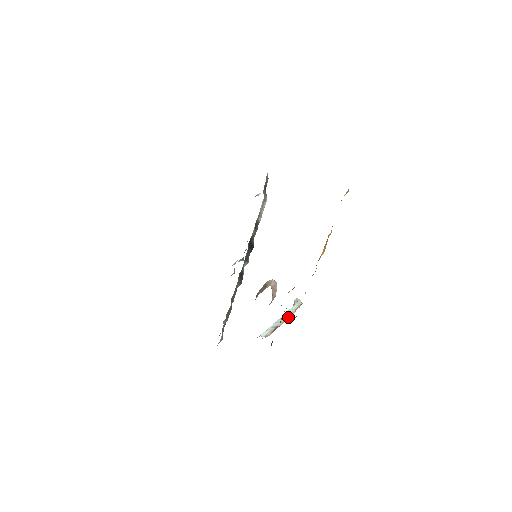
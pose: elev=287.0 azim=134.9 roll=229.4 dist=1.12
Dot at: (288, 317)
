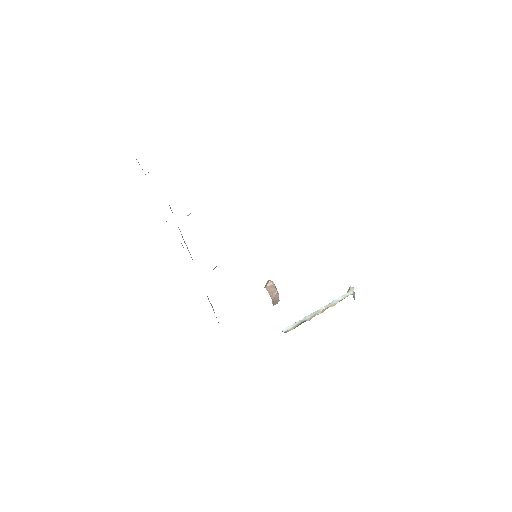
Dot at: (323, 310)
